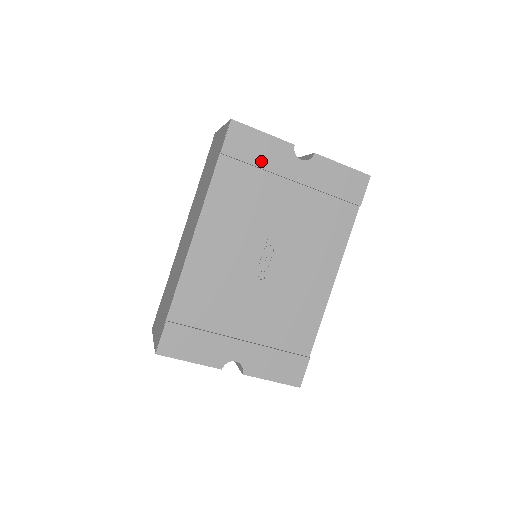
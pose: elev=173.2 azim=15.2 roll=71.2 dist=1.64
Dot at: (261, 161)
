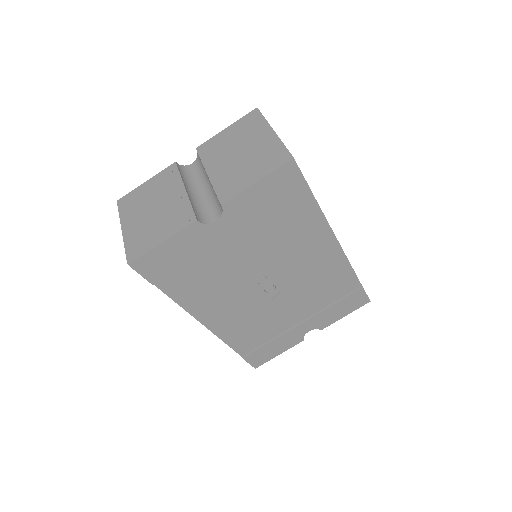
Dot at: (187, 257)
